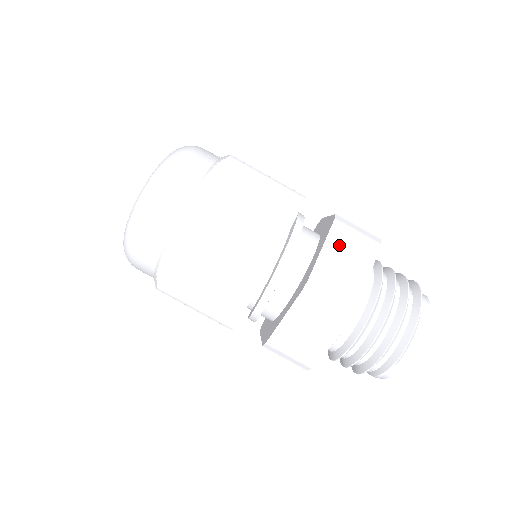
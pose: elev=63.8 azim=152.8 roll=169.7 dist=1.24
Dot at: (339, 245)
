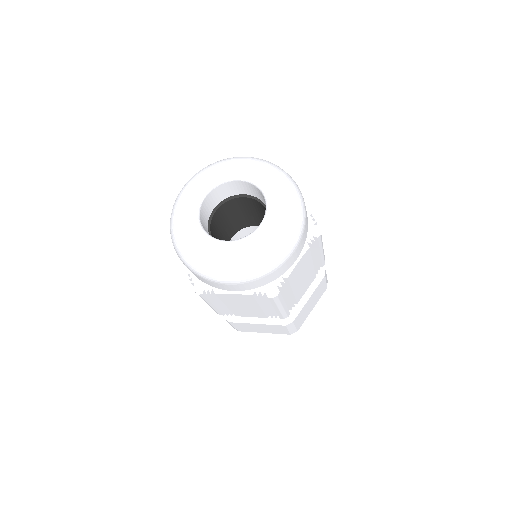
Dot at: (315, 294)
